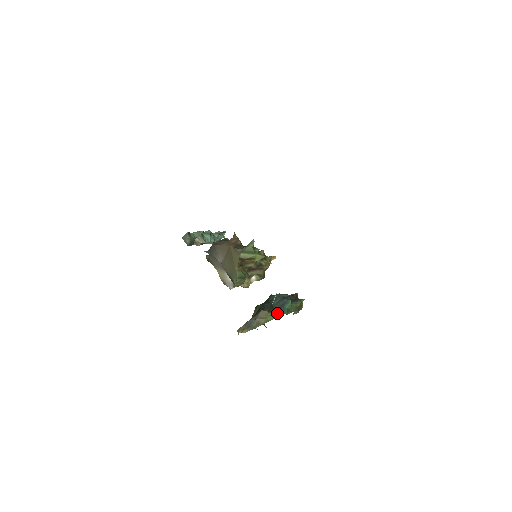
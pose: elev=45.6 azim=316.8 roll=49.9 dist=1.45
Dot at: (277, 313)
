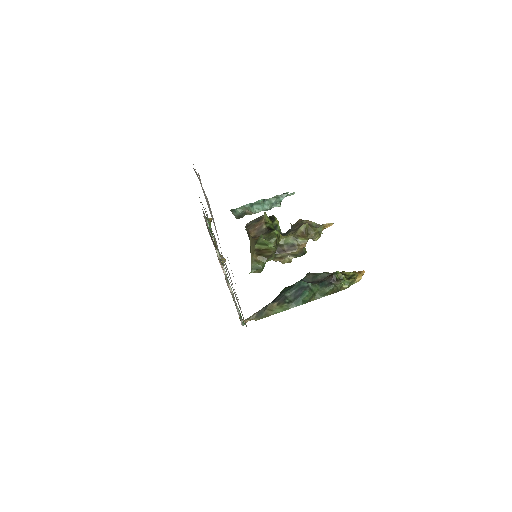
Dot at: (287, 306)
